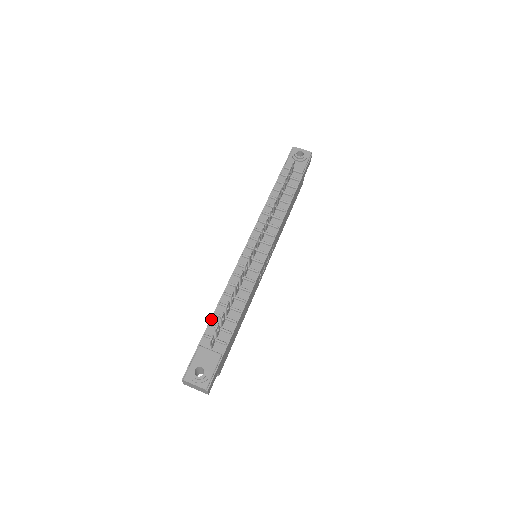
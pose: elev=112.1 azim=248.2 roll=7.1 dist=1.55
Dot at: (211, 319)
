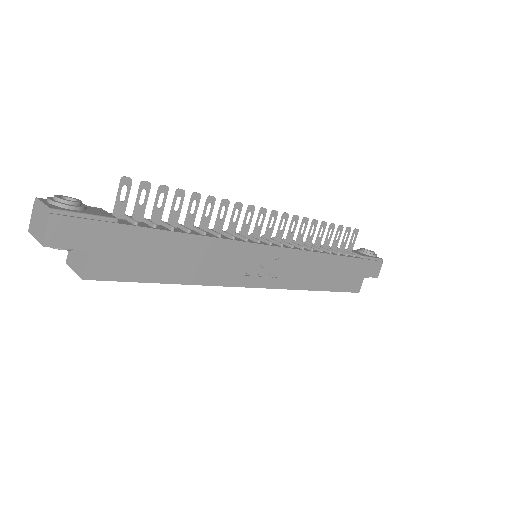
Dot at: occluded
